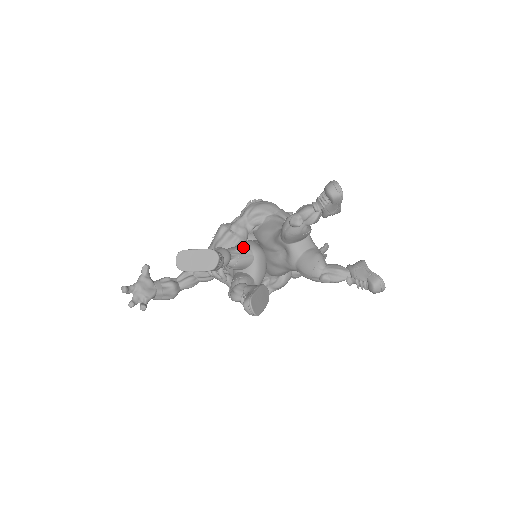
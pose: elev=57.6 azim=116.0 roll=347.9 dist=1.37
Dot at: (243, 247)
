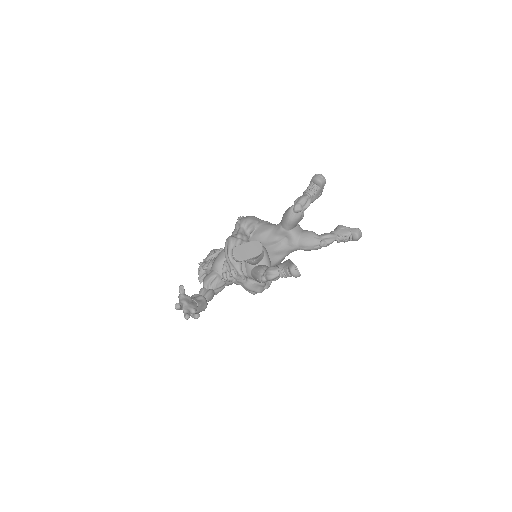
Dot at: occluded
